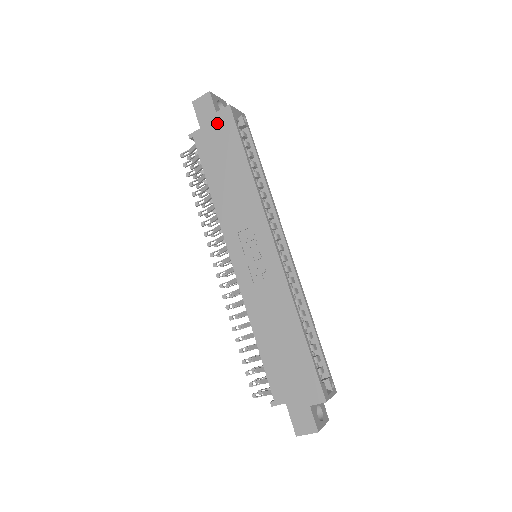
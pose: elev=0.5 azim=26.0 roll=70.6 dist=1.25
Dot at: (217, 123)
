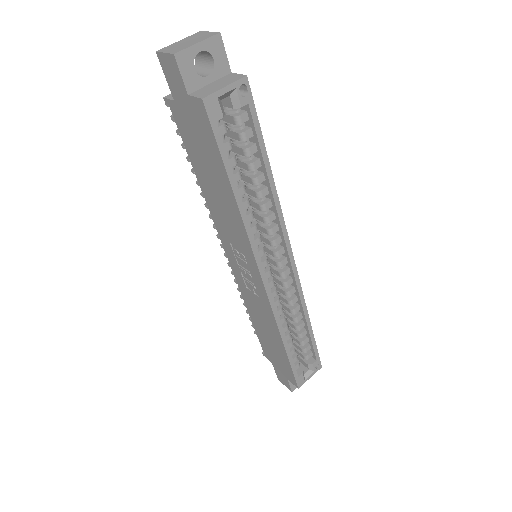
Dot at: (192, 112)
